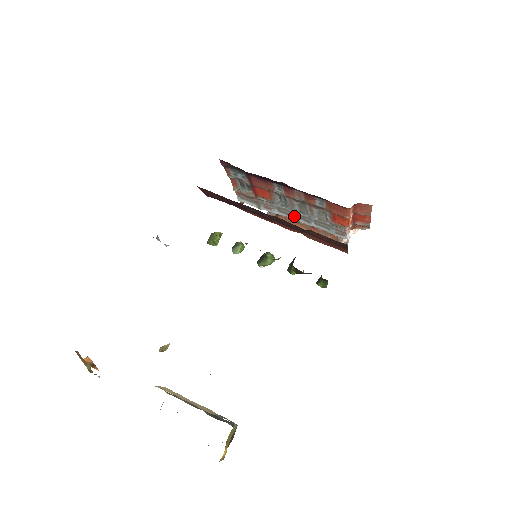
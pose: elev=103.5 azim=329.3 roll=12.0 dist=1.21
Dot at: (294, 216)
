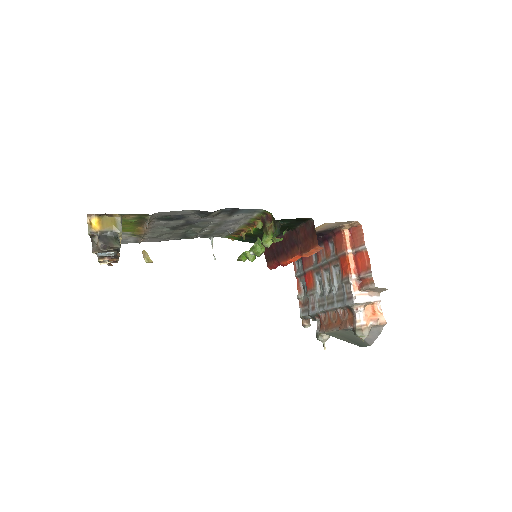
Dot at: (326, 305)
